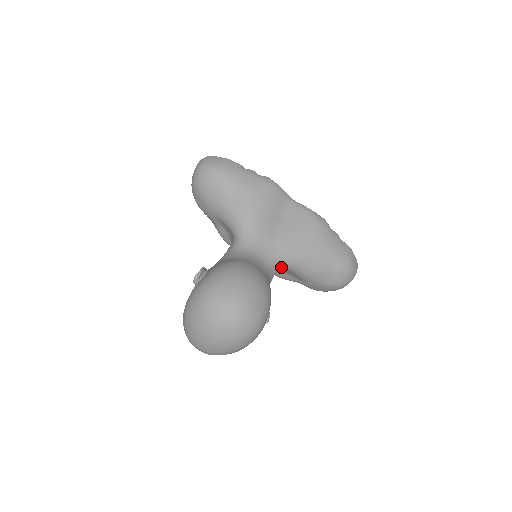
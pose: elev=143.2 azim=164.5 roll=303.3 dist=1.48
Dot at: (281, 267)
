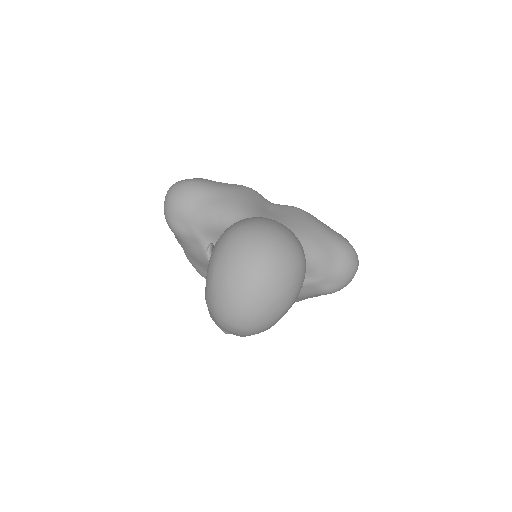
Dot at: occluded
